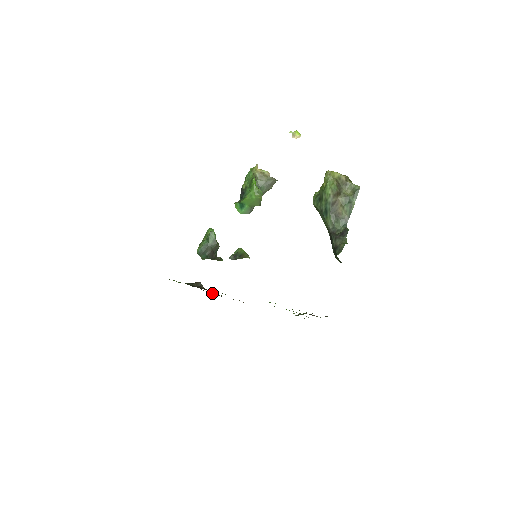
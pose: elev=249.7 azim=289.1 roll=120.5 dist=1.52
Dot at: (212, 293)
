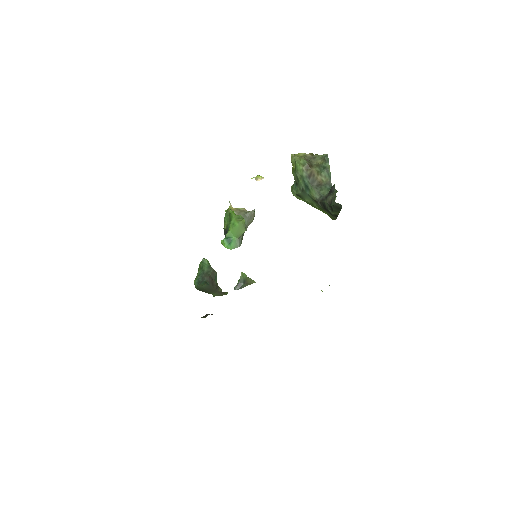
Dot at: occluded
